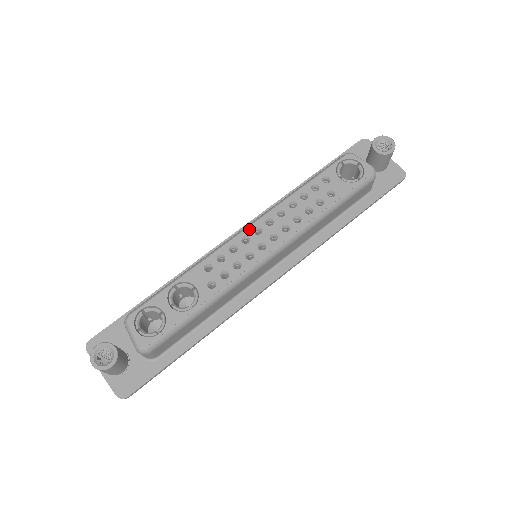
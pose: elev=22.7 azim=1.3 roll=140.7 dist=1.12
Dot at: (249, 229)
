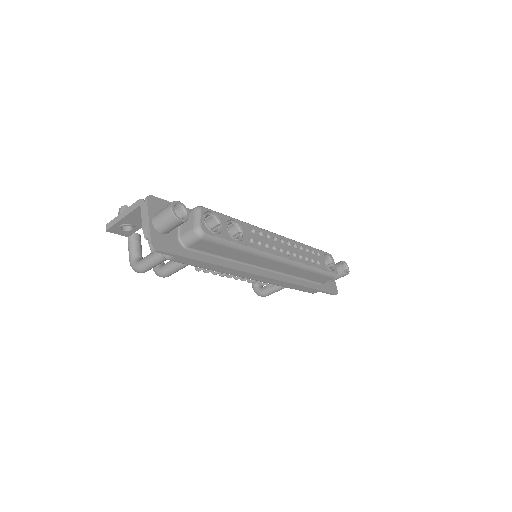
Dot at: (279, 236)
